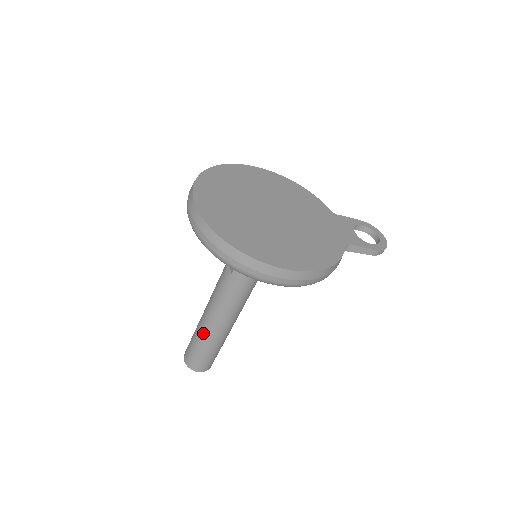
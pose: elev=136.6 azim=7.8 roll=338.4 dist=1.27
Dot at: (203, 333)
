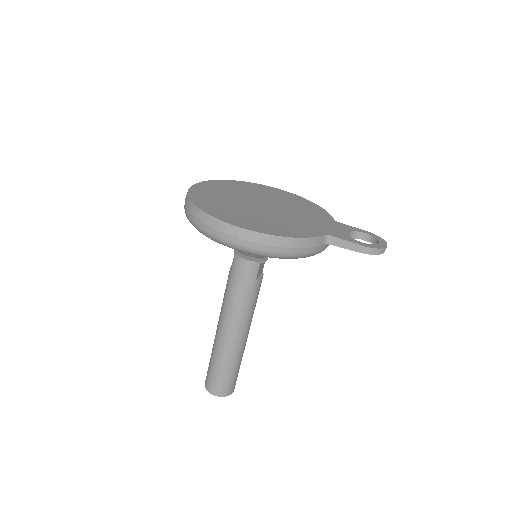
Dot at: (215, 343)
